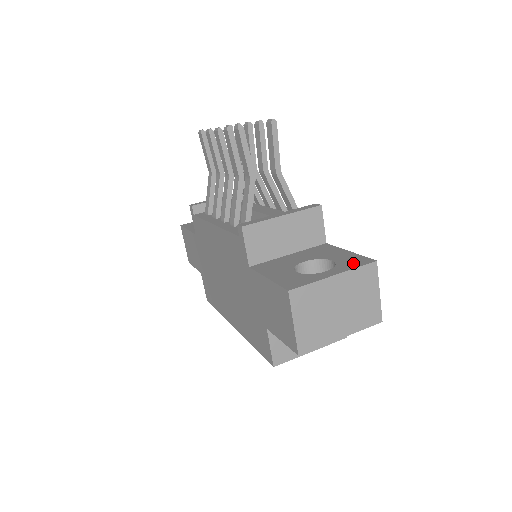
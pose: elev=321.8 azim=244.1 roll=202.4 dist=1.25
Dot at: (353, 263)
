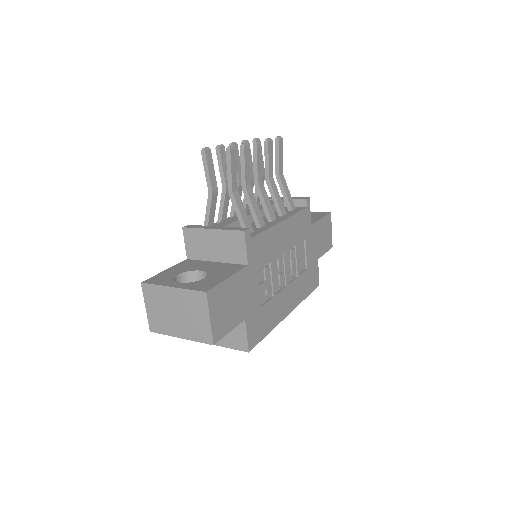
Dot at: (198, 286)
